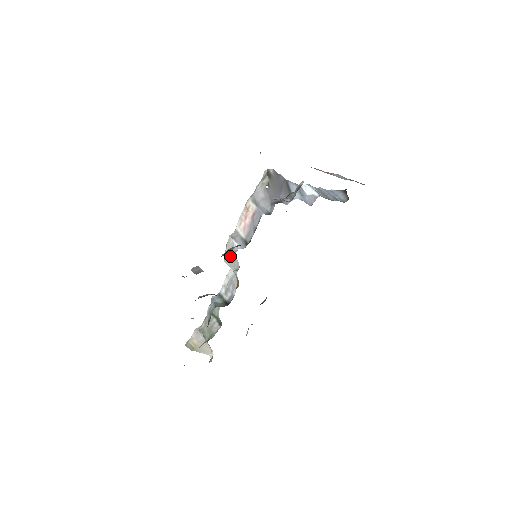
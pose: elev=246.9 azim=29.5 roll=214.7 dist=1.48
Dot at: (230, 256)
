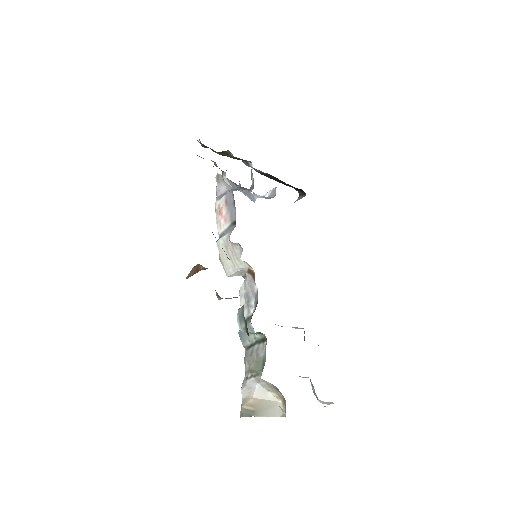
Dot at: (228, 257)
